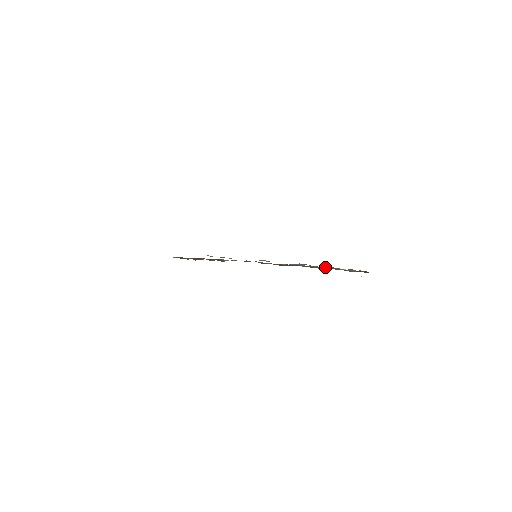
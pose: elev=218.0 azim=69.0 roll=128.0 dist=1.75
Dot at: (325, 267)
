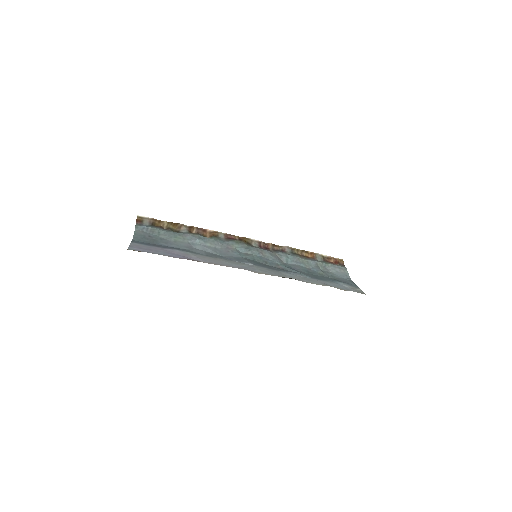
Dot at: (308, 251)
